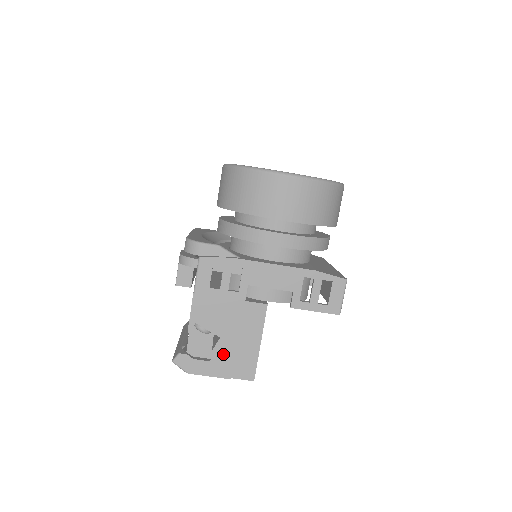
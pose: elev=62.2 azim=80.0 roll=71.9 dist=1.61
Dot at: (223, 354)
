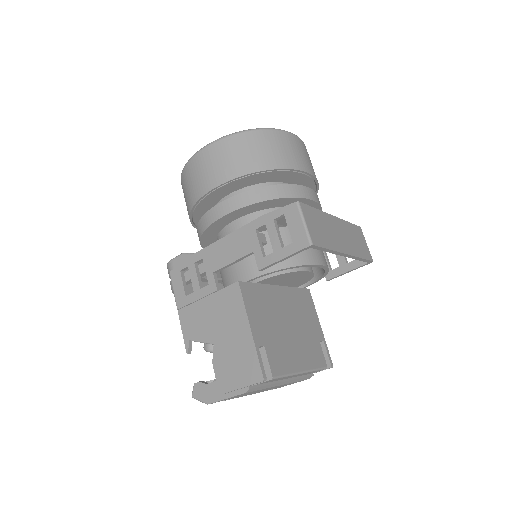
Dot at: (223, 362)
